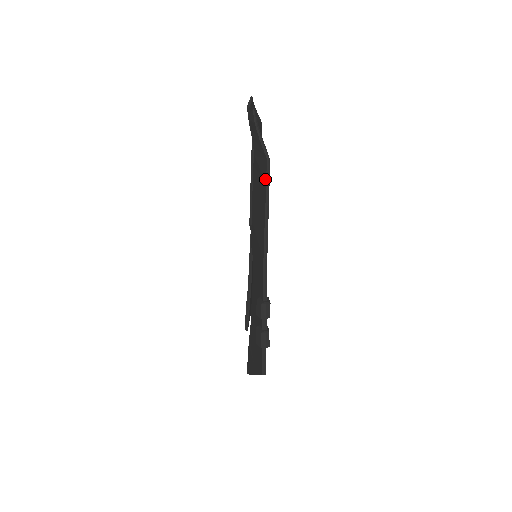
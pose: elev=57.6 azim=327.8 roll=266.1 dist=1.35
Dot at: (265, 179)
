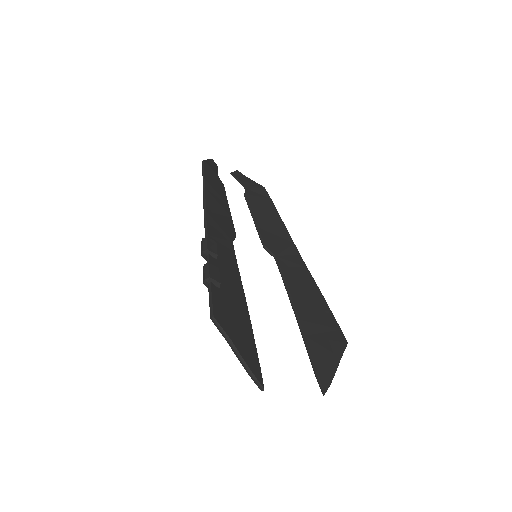
Dot at: (203, 171)
